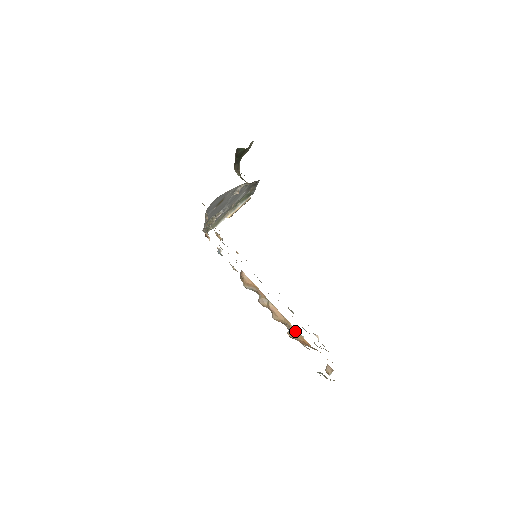
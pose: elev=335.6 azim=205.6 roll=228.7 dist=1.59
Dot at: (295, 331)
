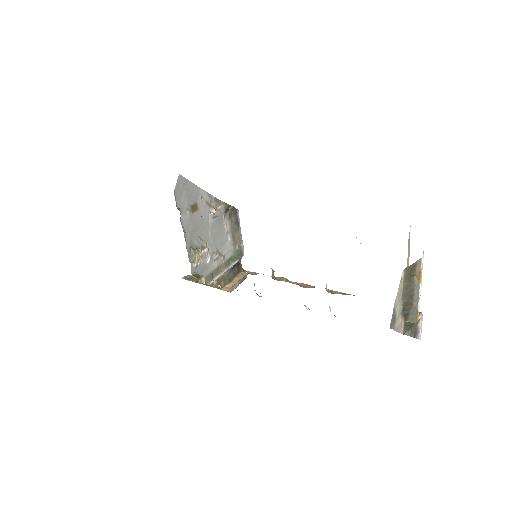
Dot at: (338, 292)
